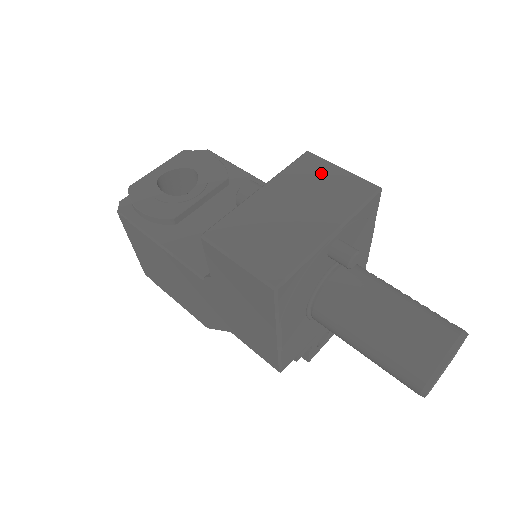
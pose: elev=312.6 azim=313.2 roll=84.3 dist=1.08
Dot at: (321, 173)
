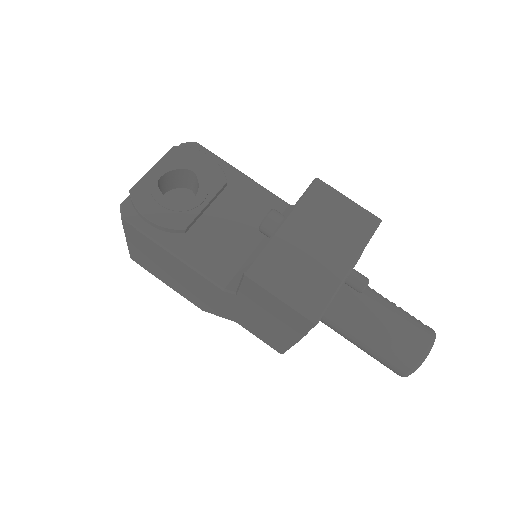
Dot at: (333, 204)
